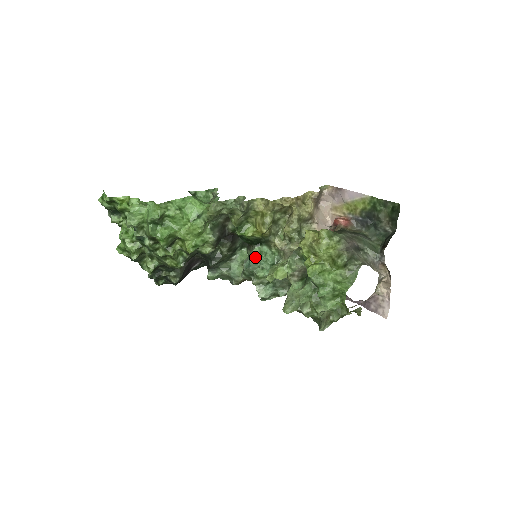
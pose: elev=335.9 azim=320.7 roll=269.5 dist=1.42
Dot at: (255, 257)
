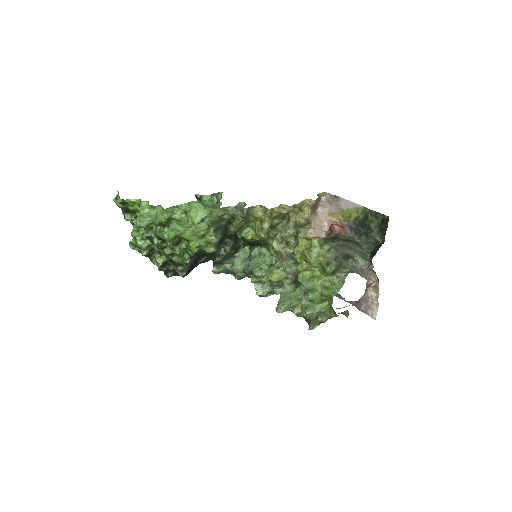
Dot at: (254, 258)
